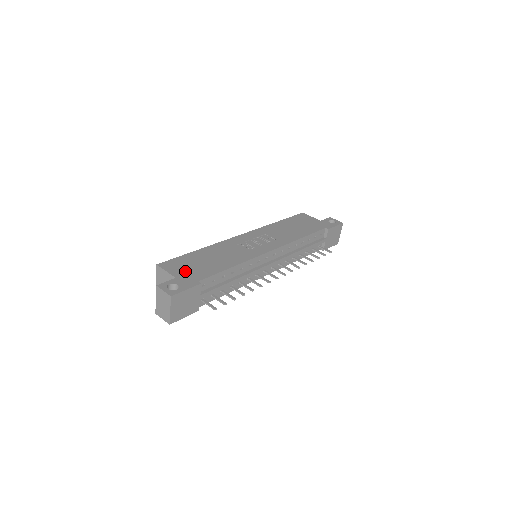
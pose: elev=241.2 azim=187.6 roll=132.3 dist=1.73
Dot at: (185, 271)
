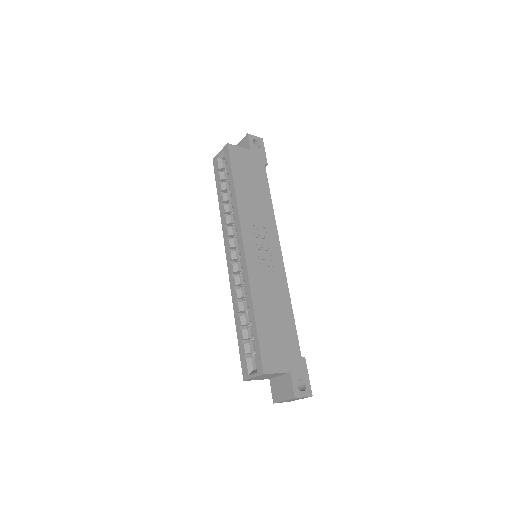
Dot at: (284, 356)
